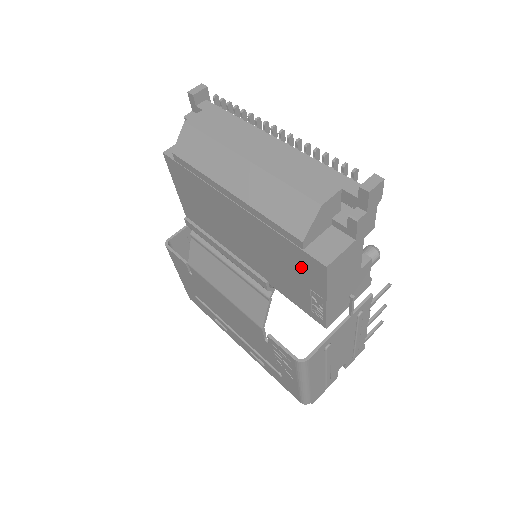
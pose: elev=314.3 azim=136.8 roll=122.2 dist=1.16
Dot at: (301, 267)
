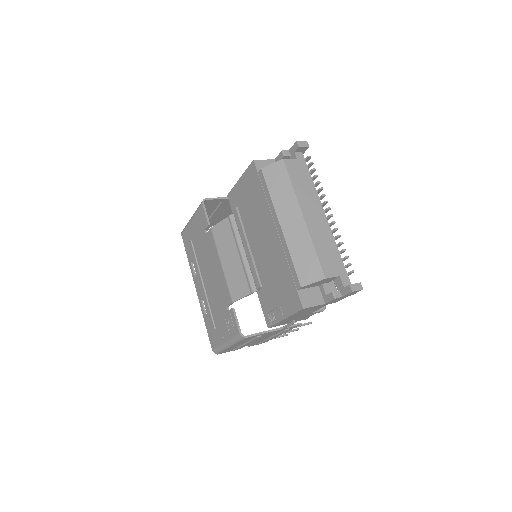
Dot at: (287, 294)
